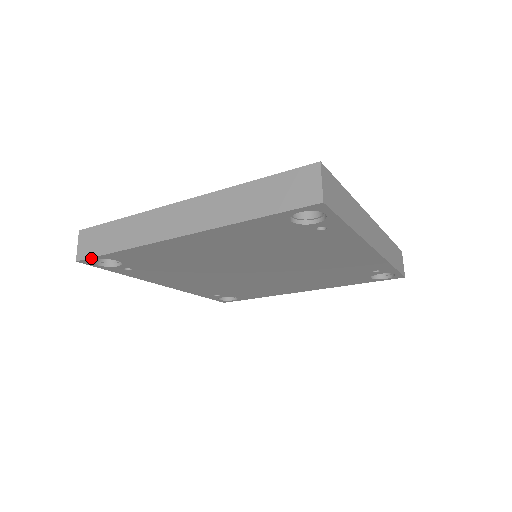
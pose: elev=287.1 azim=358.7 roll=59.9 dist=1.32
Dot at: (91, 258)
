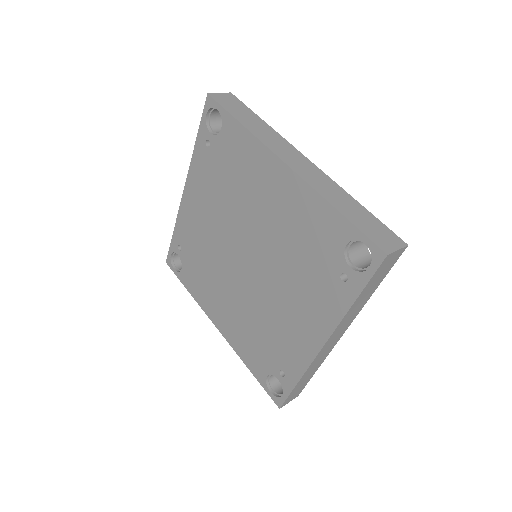
Dot at: (218, 104)
